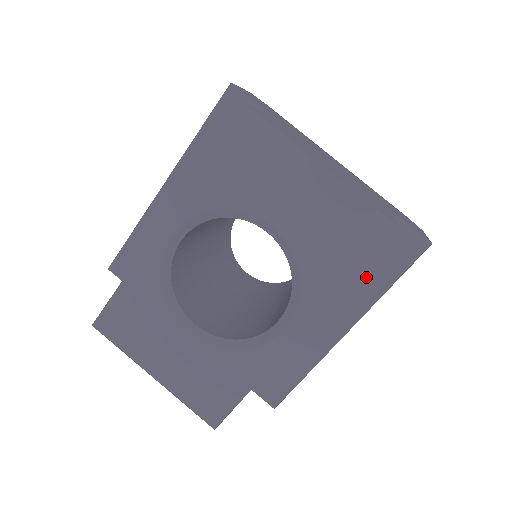
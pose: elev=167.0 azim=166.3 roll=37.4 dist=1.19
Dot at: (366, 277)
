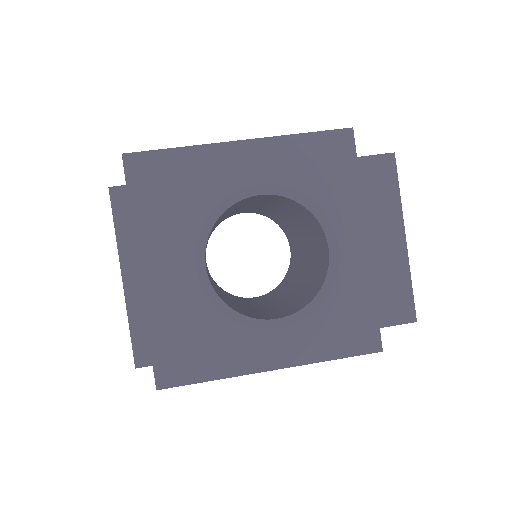
Dot at: (323, 339)
